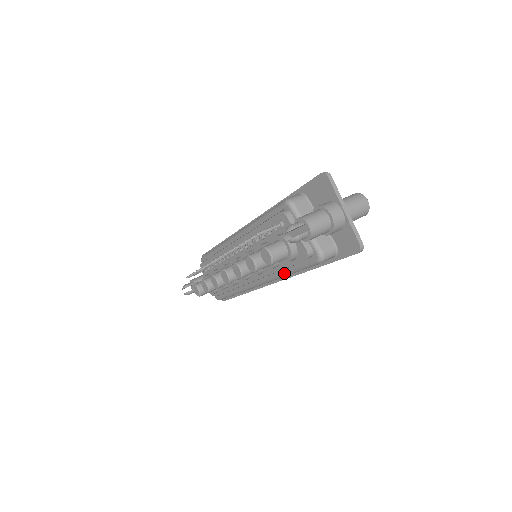
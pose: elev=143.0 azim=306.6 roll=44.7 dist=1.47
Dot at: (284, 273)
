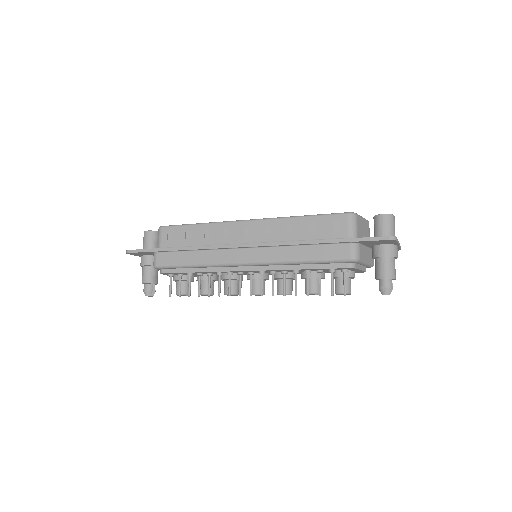
Dot at: occluded
